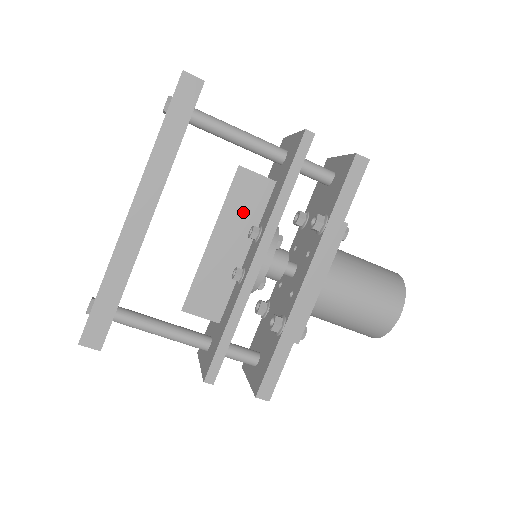
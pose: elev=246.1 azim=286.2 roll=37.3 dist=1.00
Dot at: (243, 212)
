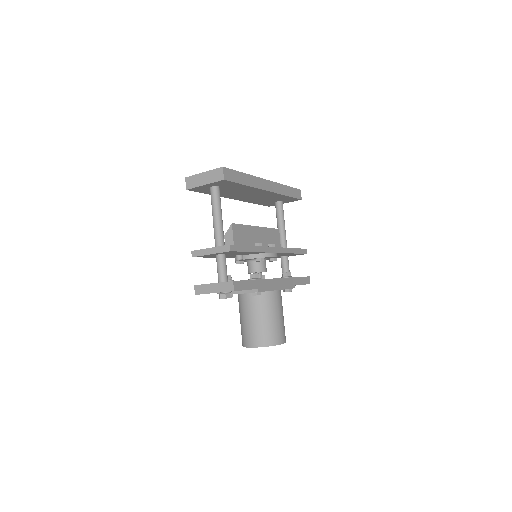
Dot at: (269, 239)
